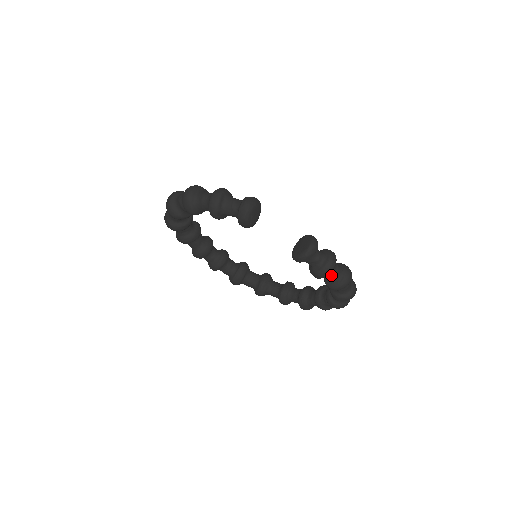
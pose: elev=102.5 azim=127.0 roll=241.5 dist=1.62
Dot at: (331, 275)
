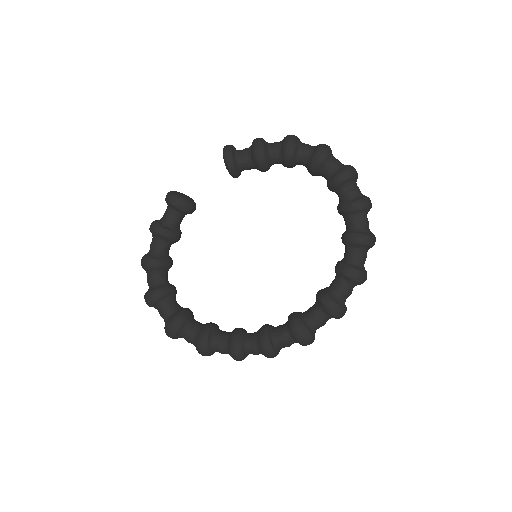
Dot at: (272, 146)
